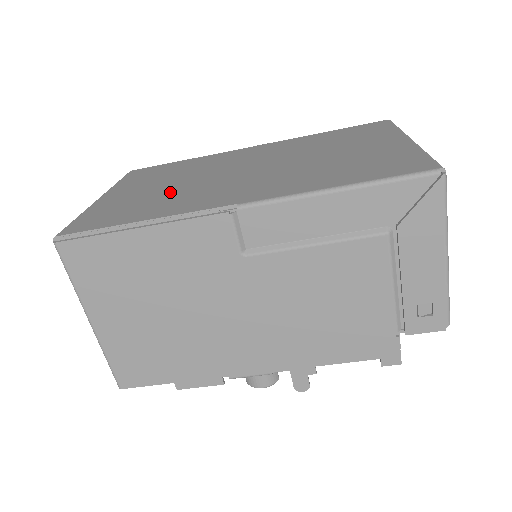
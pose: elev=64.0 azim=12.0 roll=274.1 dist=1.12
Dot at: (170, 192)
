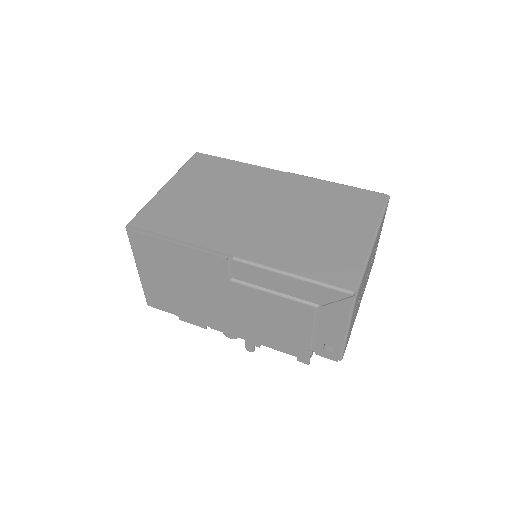
Dot at: (207, 210)
